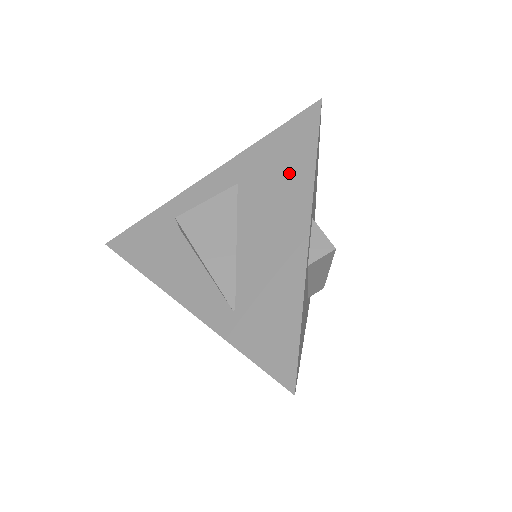
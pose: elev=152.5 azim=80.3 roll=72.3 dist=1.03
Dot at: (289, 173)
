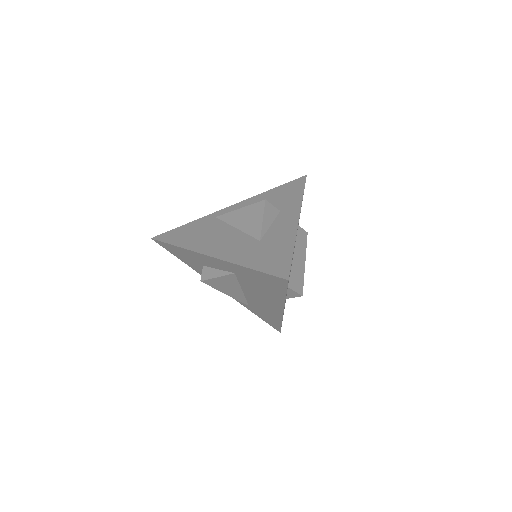
Dot at: (269, 291)
